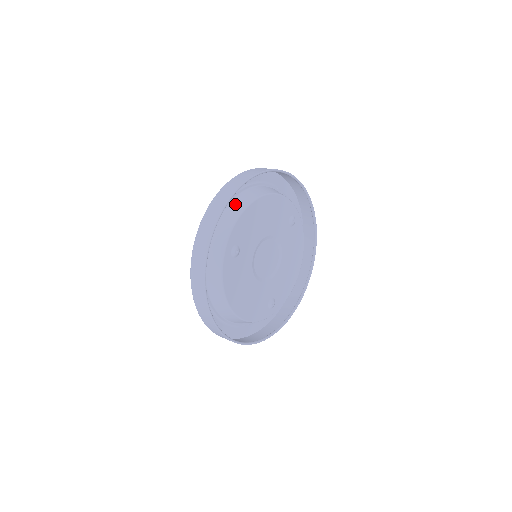
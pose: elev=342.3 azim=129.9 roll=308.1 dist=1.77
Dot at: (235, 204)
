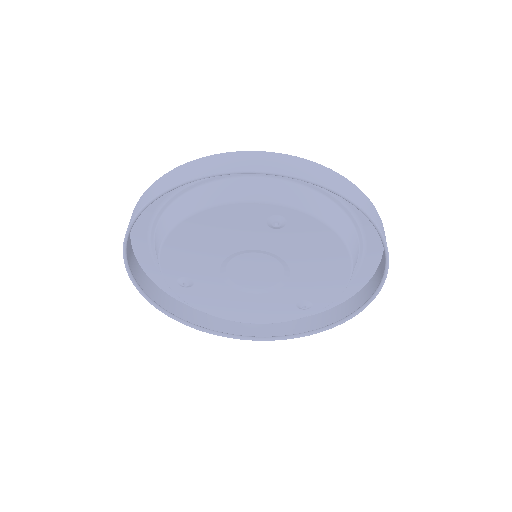
Dot at: (158, 232)
